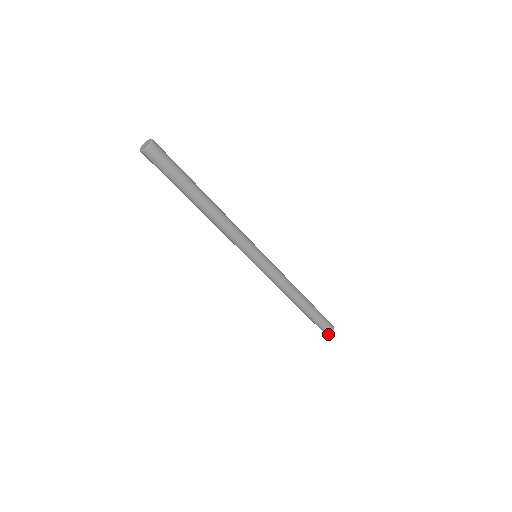
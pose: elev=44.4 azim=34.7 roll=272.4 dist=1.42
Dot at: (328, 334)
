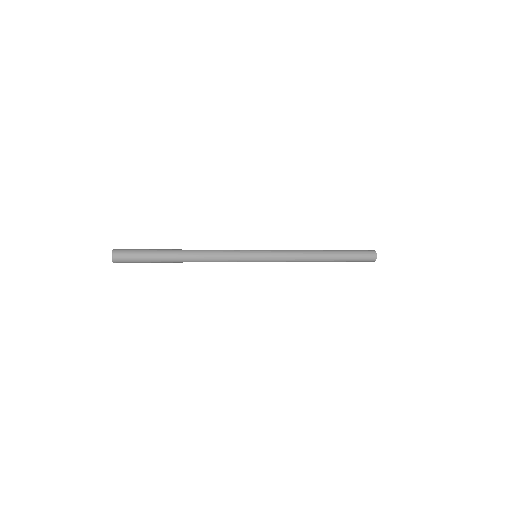
Dot at: occluded
